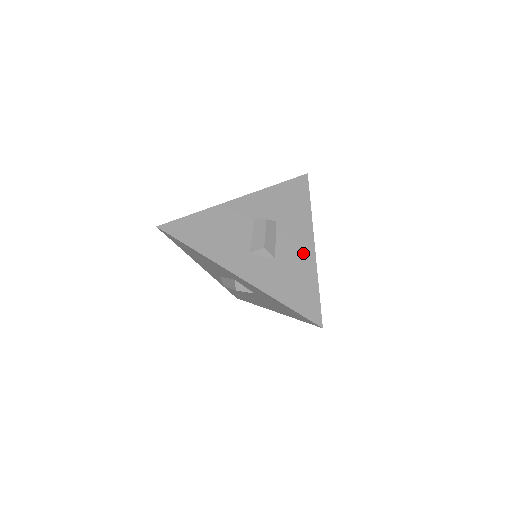
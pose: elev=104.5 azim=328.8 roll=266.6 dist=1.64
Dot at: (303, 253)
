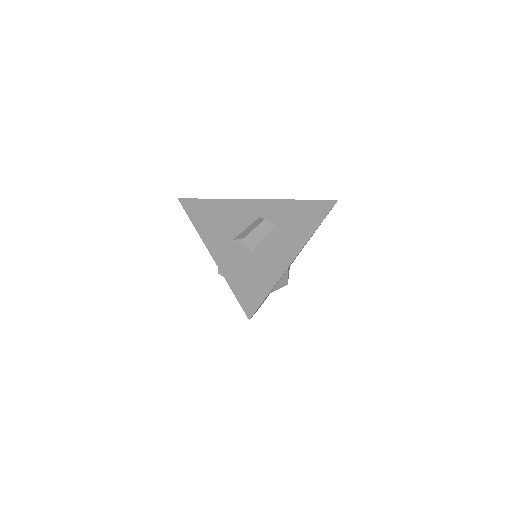
Dot at: (281, 257)
